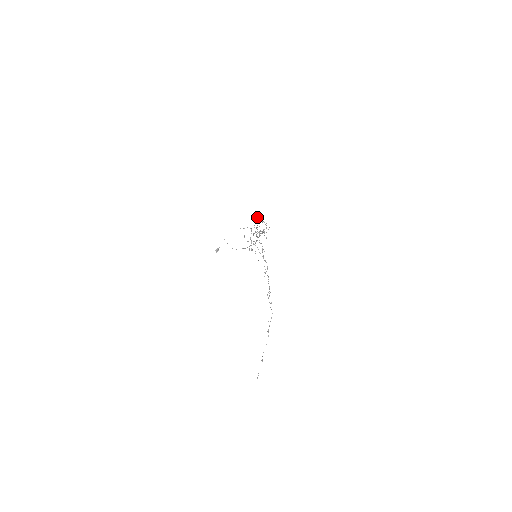
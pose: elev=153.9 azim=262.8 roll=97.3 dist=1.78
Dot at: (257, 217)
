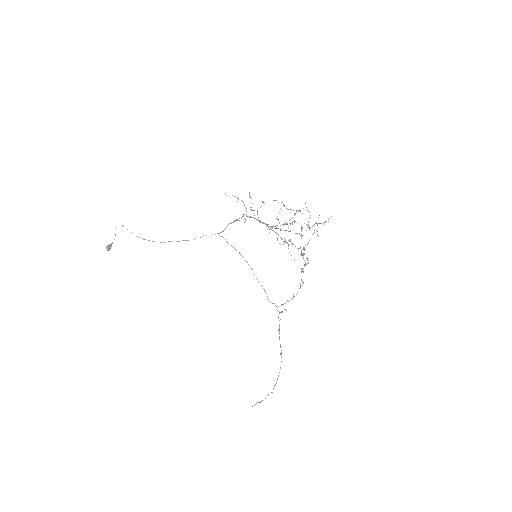
Dot at: occluded
